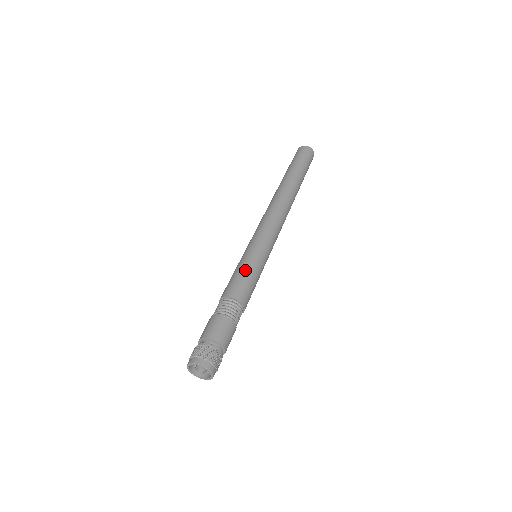
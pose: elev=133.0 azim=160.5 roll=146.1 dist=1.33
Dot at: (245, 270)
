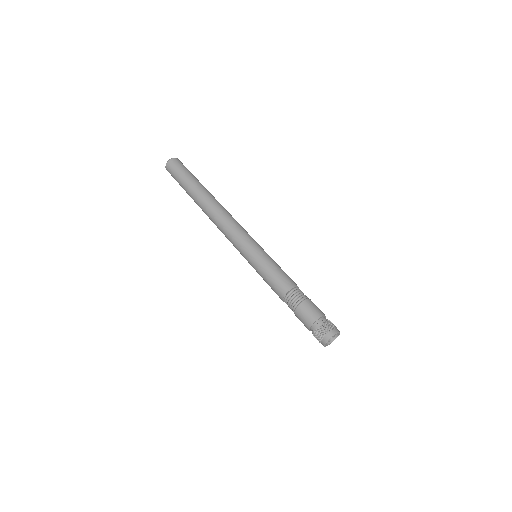
Dot at: (276, 267)
